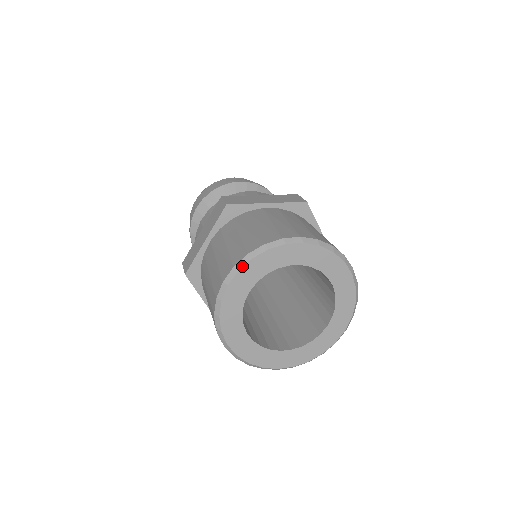
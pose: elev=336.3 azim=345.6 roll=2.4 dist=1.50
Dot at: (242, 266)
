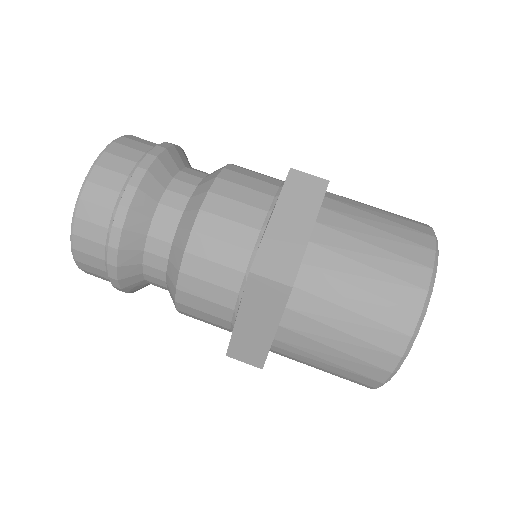
Dot at: occluded
